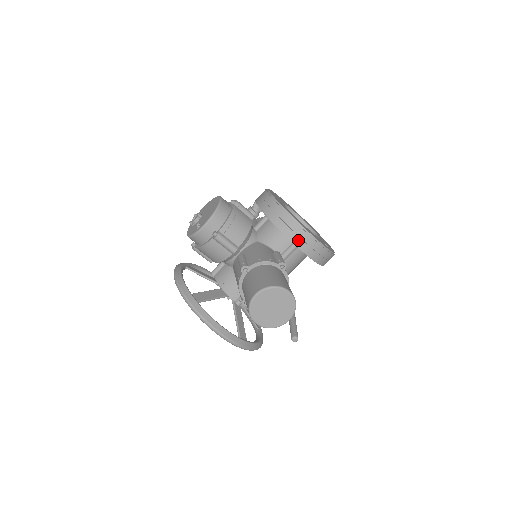
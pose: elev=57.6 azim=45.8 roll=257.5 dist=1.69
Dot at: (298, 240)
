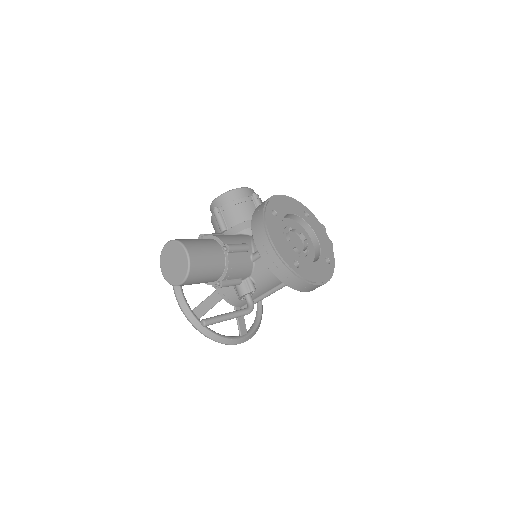
Dot at: (257, 235)
